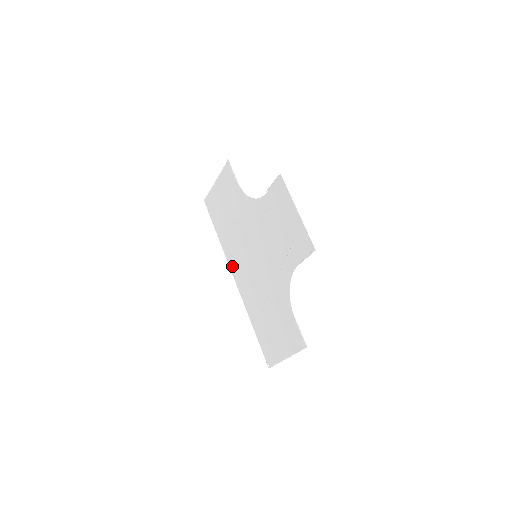
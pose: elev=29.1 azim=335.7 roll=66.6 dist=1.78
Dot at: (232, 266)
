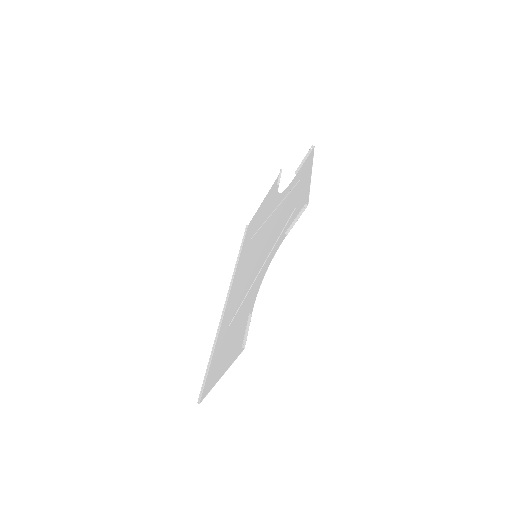
Dot at: (233, 283)
